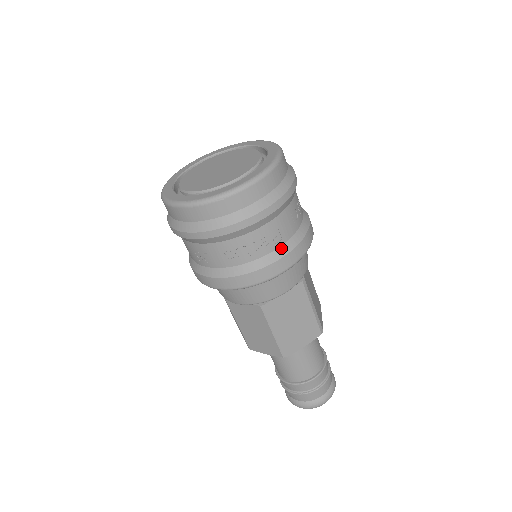
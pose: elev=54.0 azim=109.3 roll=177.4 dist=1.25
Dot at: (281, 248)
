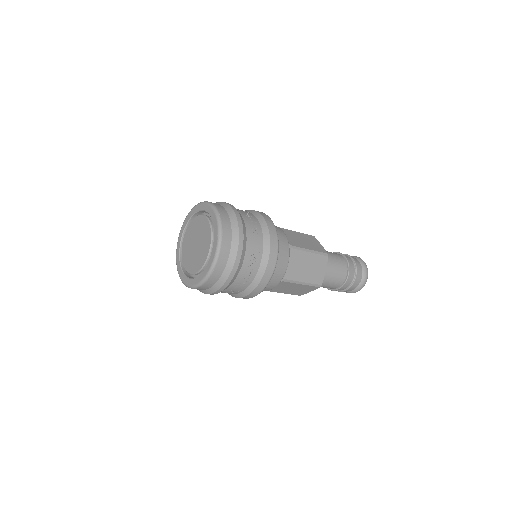
Dot at: (264, 253)
